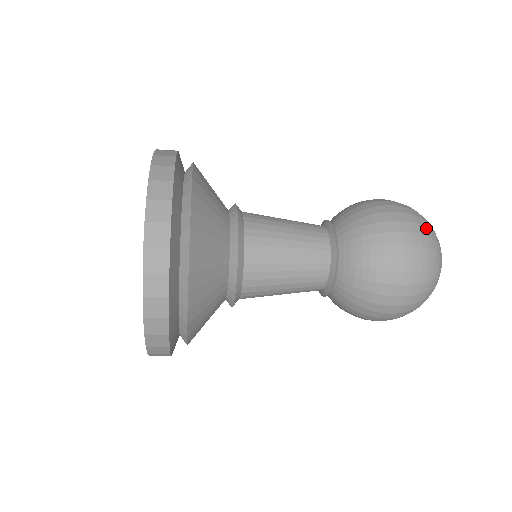
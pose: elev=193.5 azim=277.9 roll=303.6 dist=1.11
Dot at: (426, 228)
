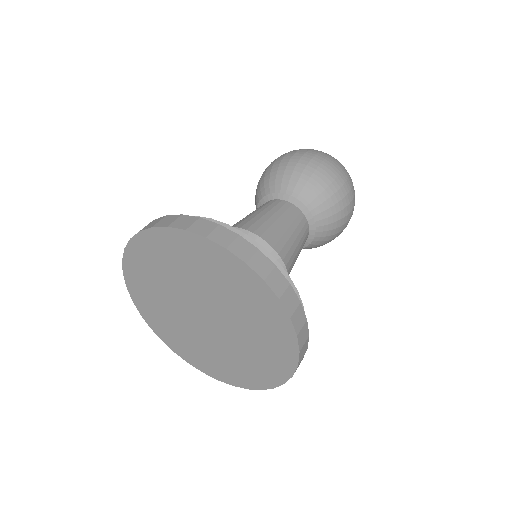
Dot at: (331, 156)
